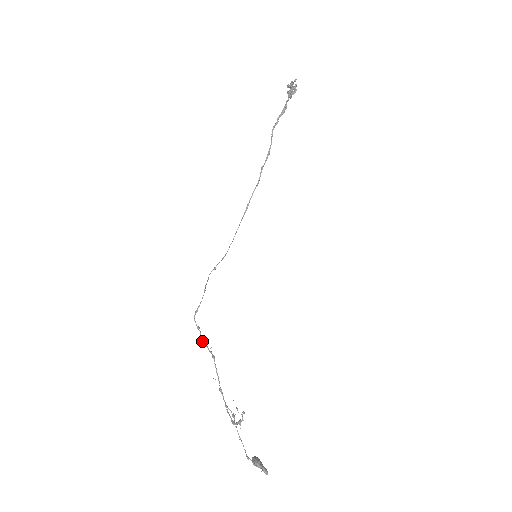
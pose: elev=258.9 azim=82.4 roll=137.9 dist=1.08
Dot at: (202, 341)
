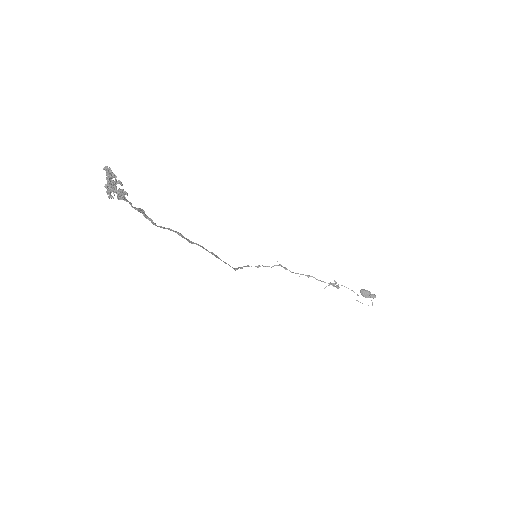
Dot at: occluded
